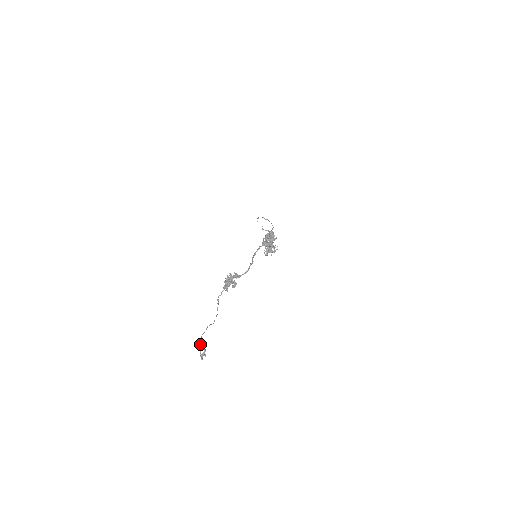
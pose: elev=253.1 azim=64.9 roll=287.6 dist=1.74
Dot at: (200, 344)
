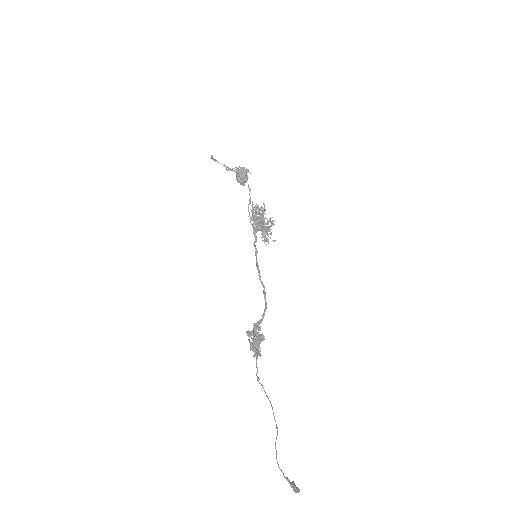
Dot at: occluded
